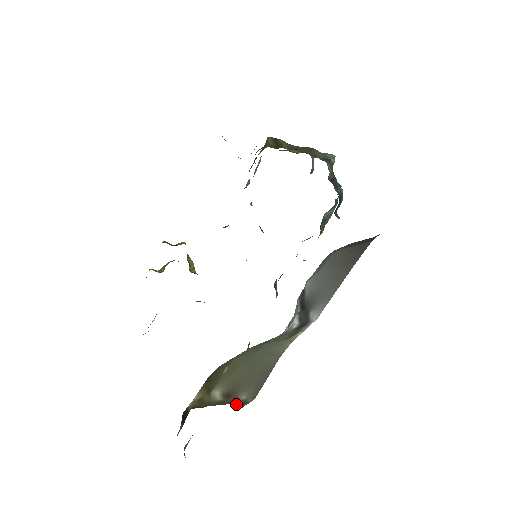
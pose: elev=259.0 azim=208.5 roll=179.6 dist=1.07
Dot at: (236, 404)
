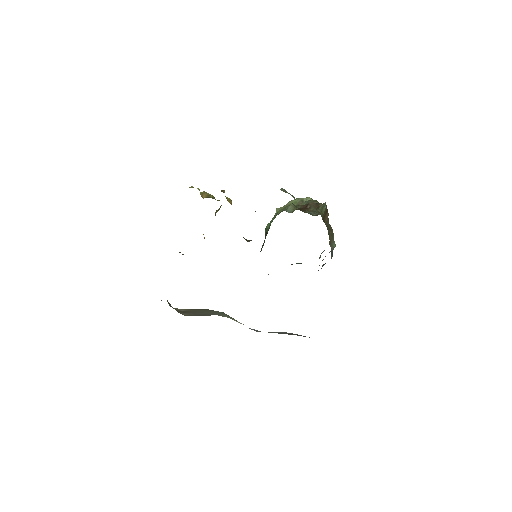
Dot at: occluded
